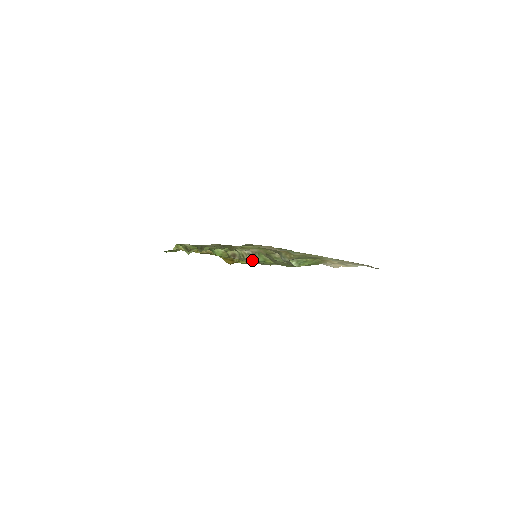
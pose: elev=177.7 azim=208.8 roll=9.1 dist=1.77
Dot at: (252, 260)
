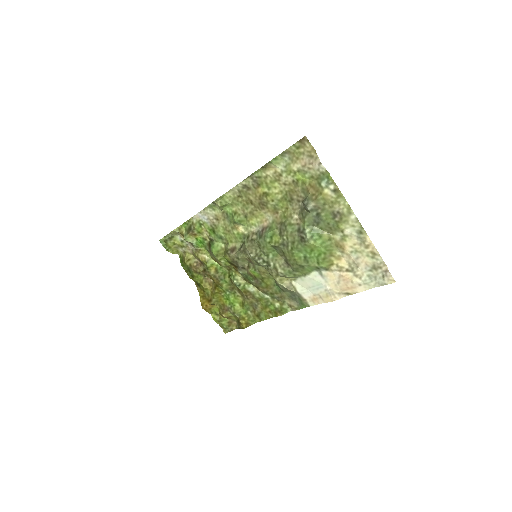
Dot at: (256, 240)
